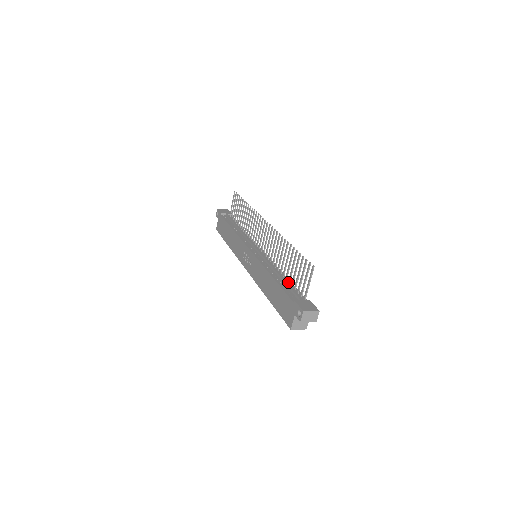
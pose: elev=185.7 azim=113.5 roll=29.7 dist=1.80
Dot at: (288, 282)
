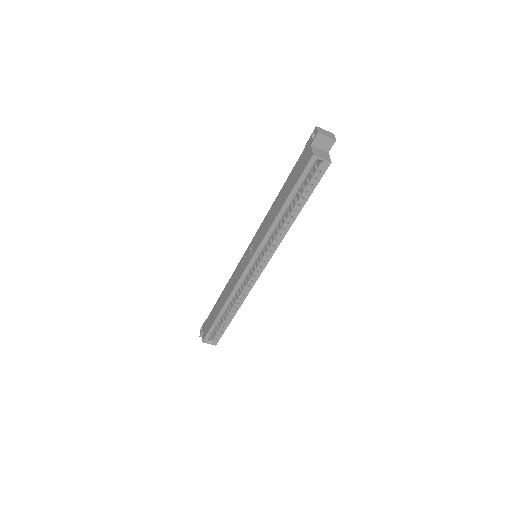
Dot at: occluded
